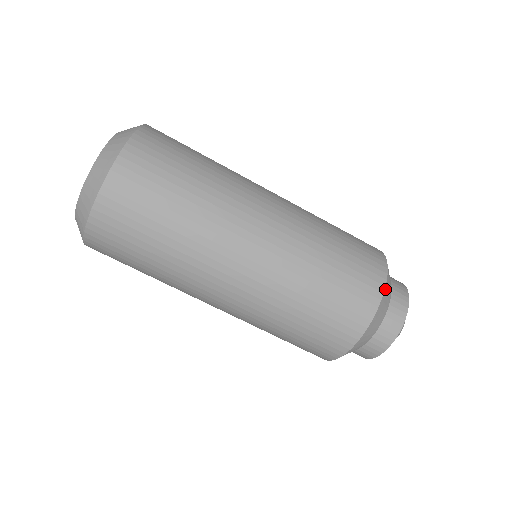
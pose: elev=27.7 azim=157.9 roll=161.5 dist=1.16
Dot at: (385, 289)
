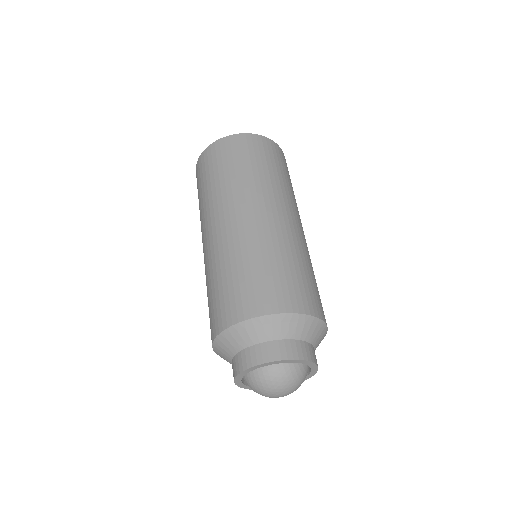
Dot at: (323, 323)
